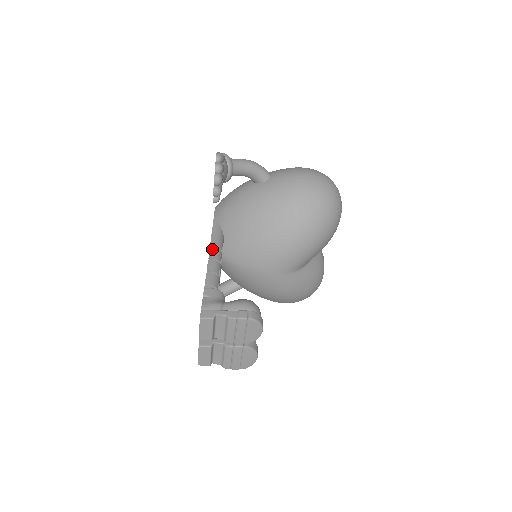
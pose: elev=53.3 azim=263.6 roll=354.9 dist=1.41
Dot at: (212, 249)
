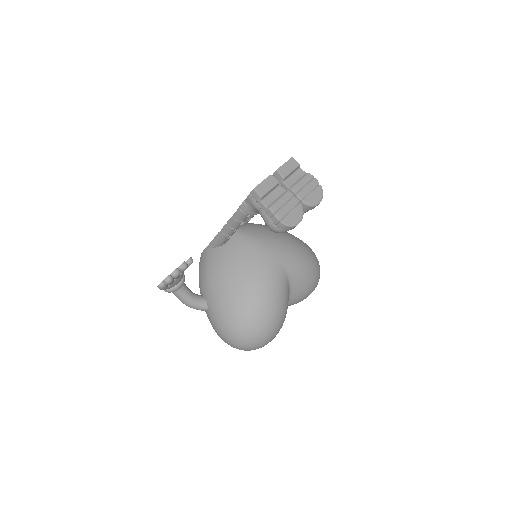
Dot at: occluded
